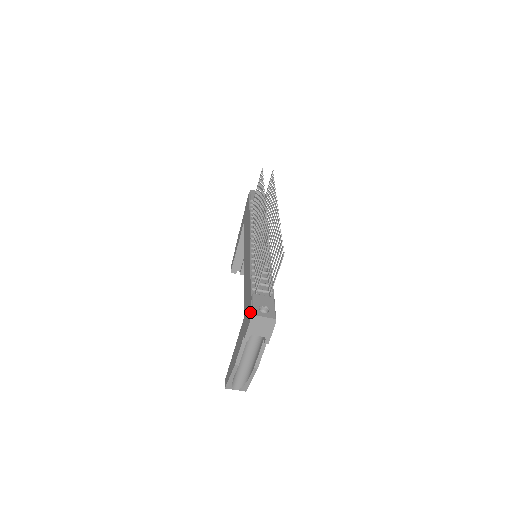
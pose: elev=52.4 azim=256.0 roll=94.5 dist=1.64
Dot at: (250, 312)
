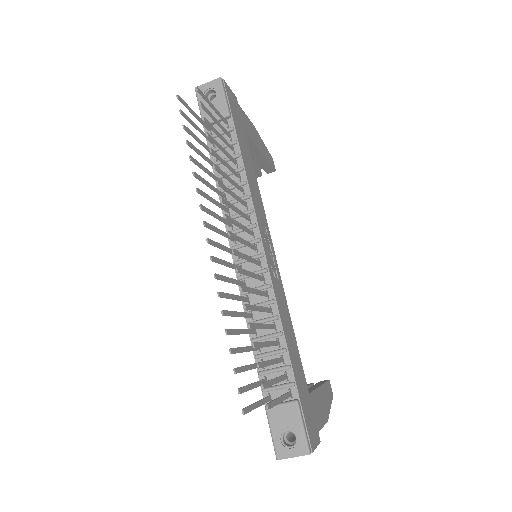
Dot at: (273, 443)
